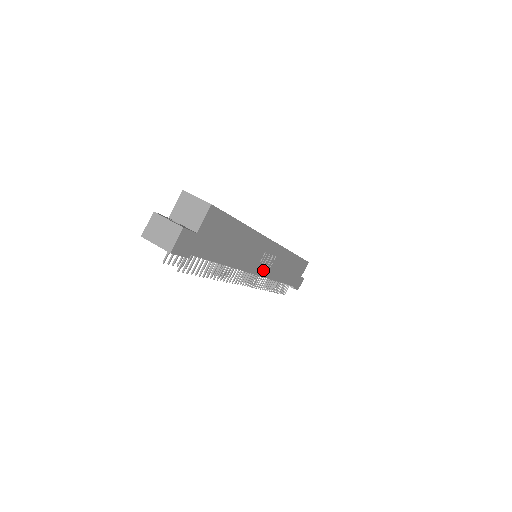
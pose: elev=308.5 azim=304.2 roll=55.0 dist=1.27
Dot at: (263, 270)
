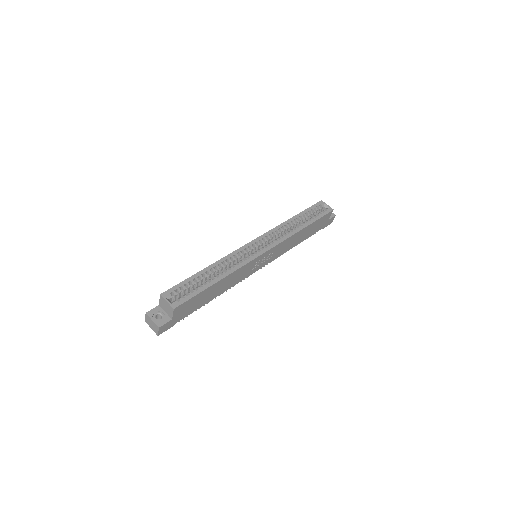
Dot at: (263, 264)
